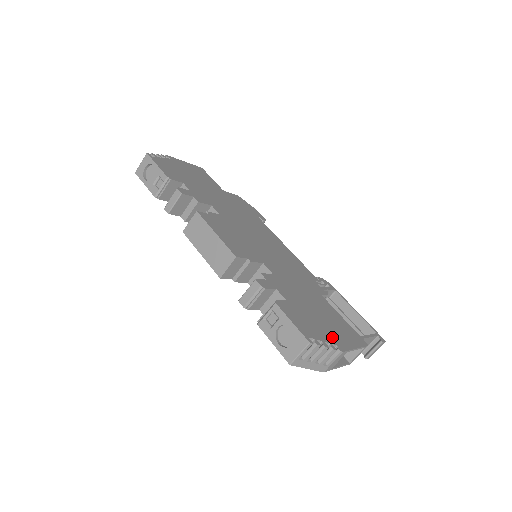
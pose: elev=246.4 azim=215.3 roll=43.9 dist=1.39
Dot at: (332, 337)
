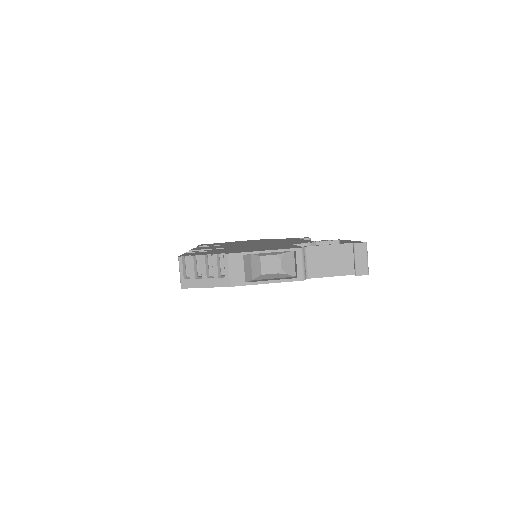
Dot at: (232, 252)
